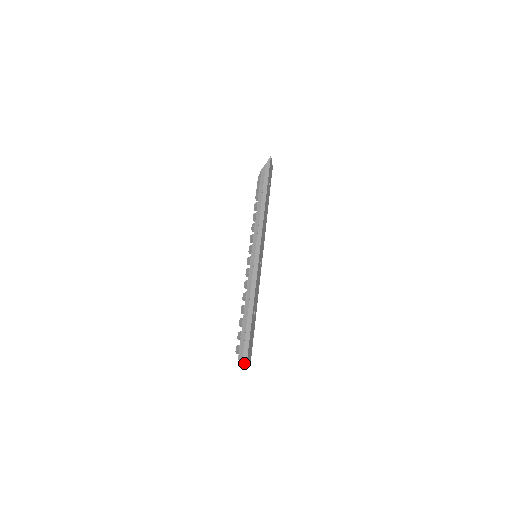
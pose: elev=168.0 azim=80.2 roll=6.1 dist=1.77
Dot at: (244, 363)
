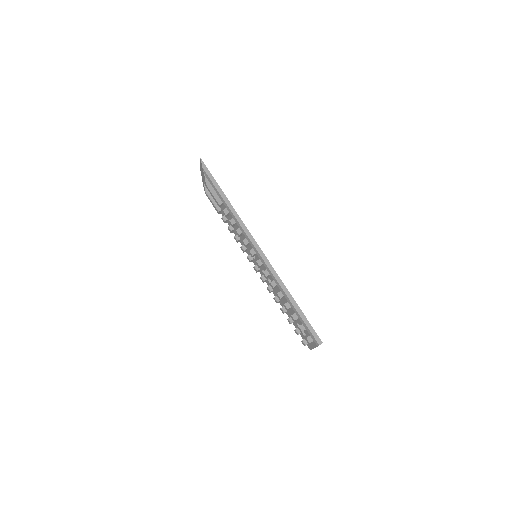
Dot at: occluded
